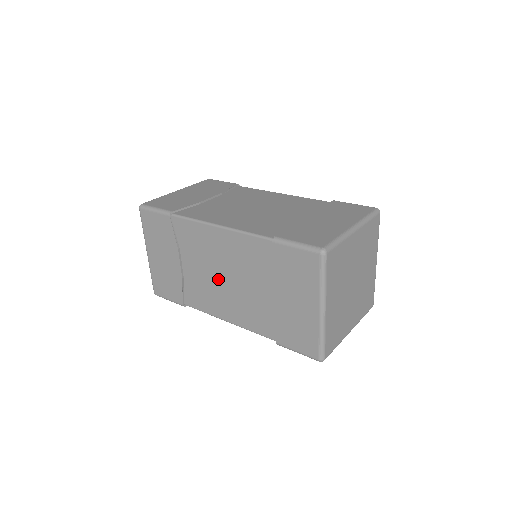
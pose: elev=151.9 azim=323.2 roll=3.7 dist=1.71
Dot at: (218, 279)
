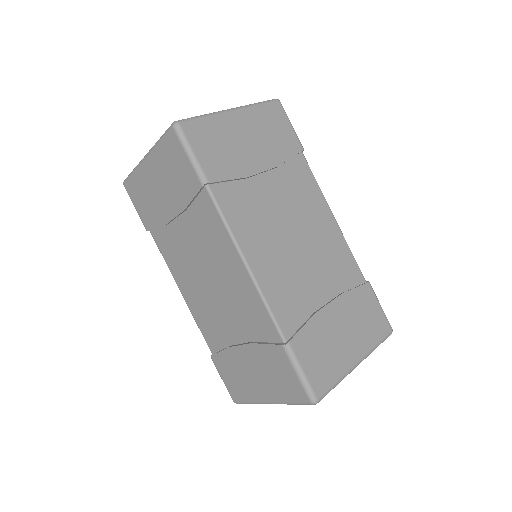
Dot at: (203, 275)
